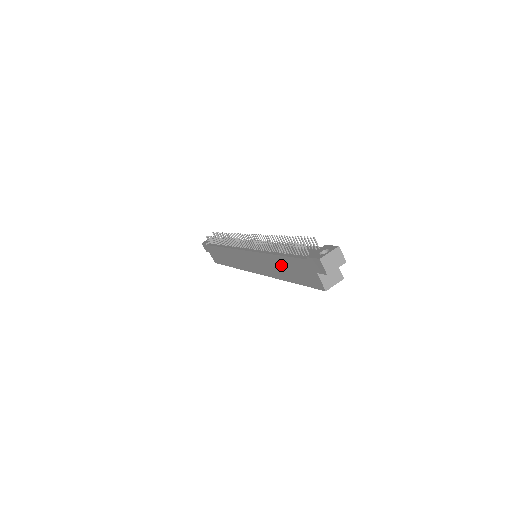
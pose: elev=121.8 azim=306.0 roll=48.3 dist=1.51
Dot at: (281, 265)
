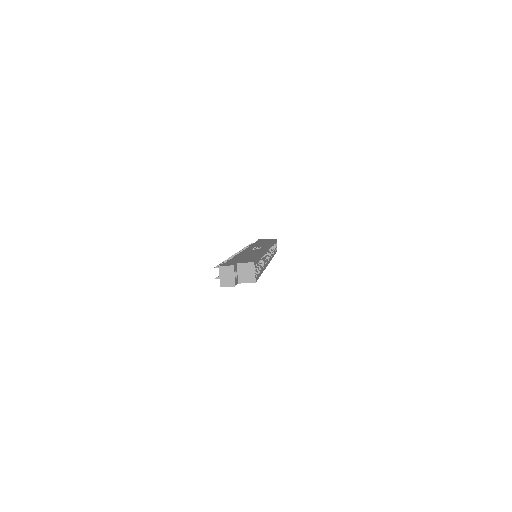
Dot at: occluded
